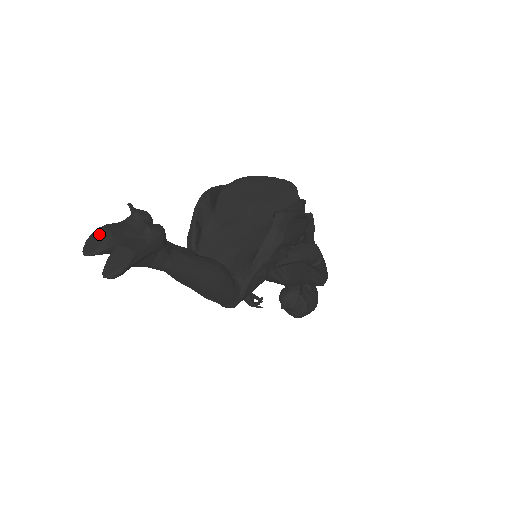
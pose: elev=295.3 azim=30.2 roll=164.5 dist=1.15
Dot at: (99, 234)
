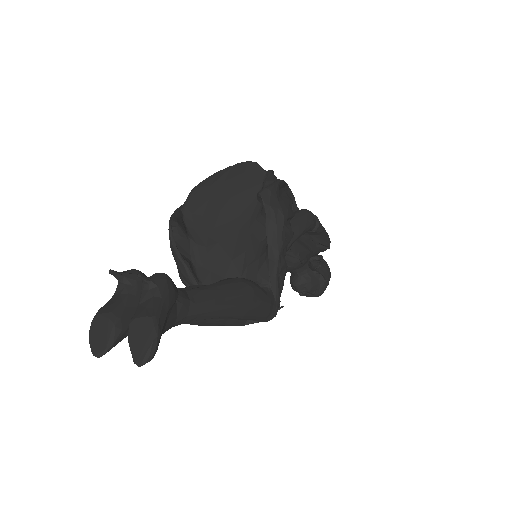
Dot at: (99, 324)
